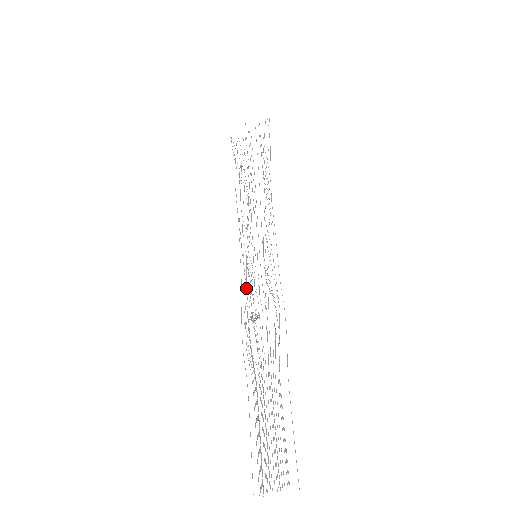
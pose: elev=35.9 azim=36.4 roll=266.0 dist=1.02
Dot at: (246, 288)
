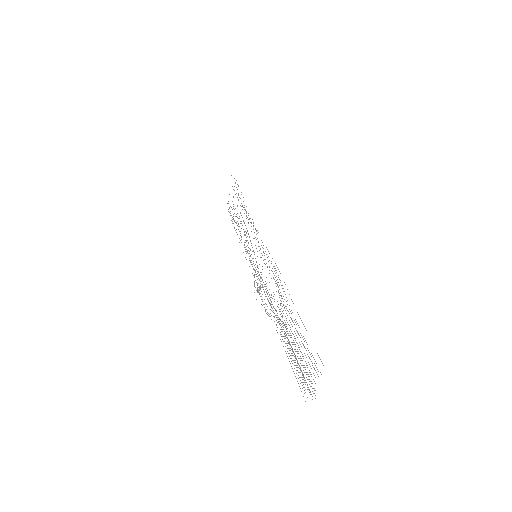
Dot at: occluded
